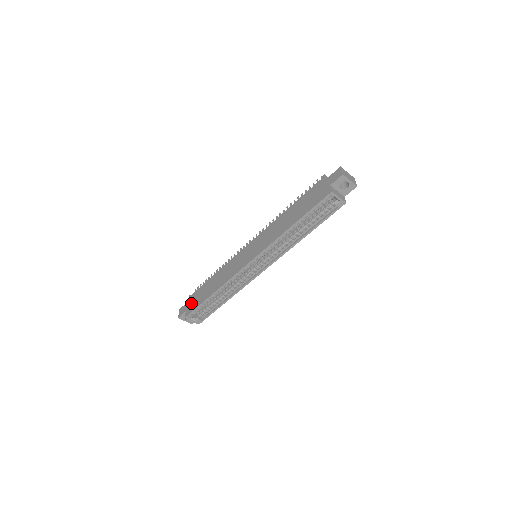
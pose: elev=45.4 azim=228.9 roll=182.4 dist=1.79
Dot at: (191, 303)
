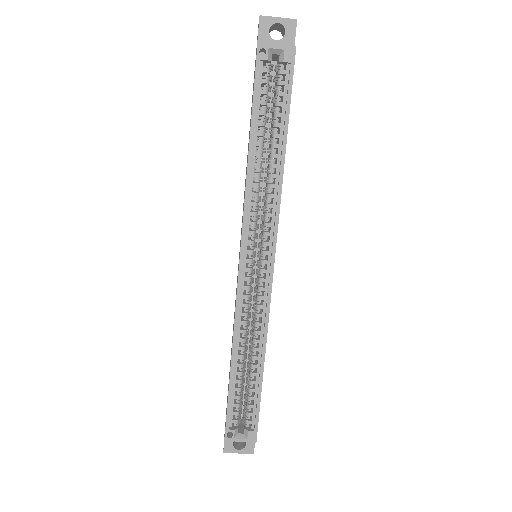
Dot at: occluded
